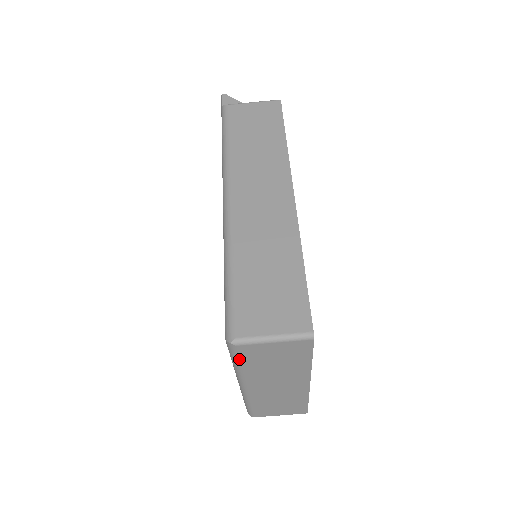
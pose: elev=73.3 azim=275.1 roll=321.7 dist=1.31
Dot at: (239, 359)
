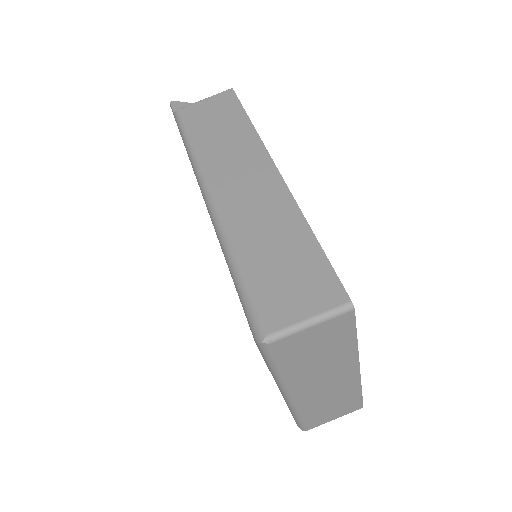
Dot at: (276, 361)
